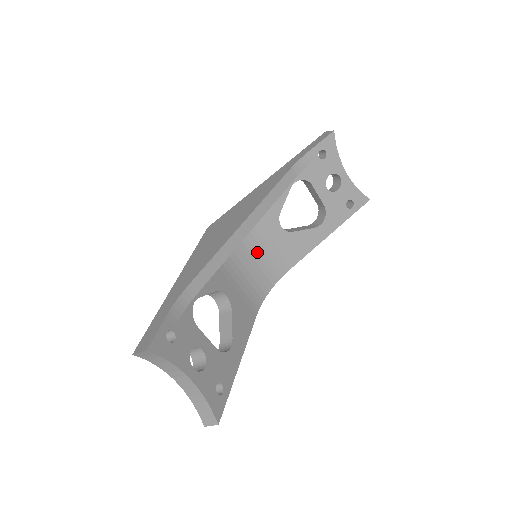
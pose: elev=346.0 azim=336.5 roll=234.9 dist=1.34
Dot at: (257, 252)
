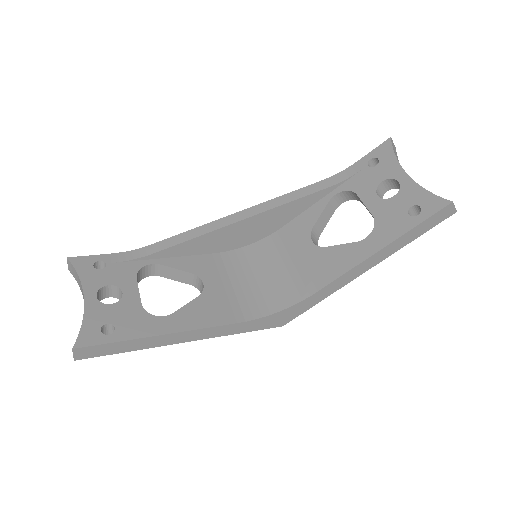
Dot at: (278, 267)
